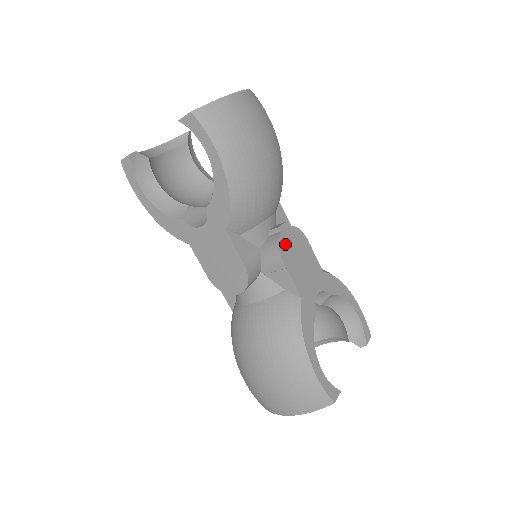
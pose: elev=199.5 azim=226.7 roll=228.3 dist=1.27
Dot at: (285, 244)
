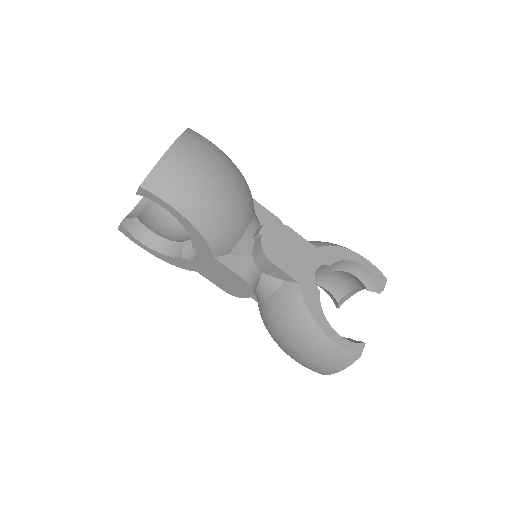
Dot at: (269, 245)
